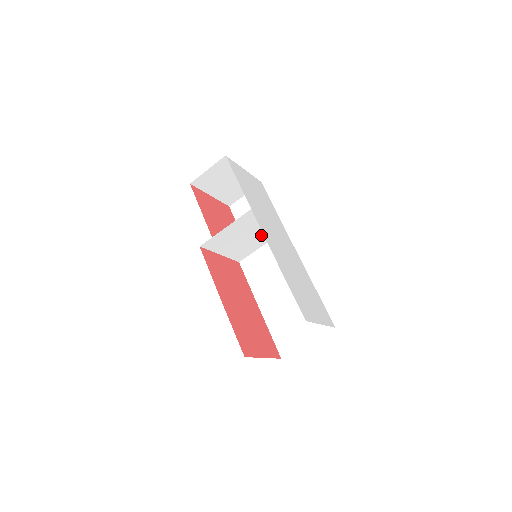
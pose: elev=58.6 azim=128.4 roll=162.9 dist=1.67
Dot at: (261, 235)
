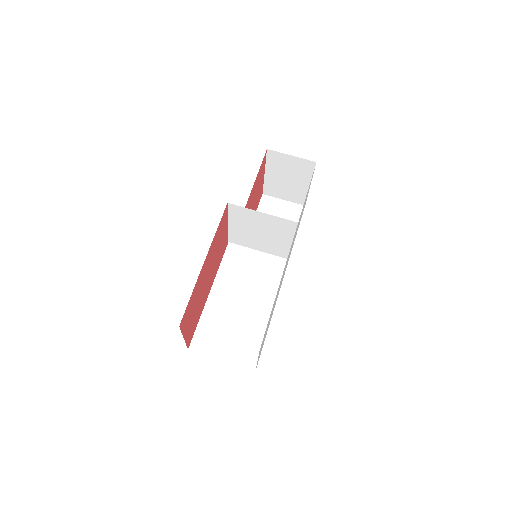
Dot at: (272, 244)
